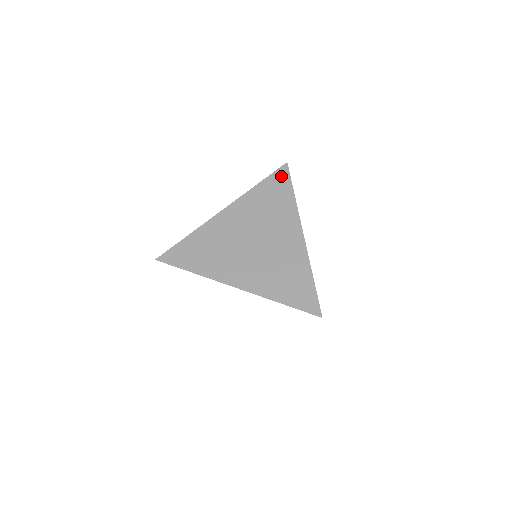
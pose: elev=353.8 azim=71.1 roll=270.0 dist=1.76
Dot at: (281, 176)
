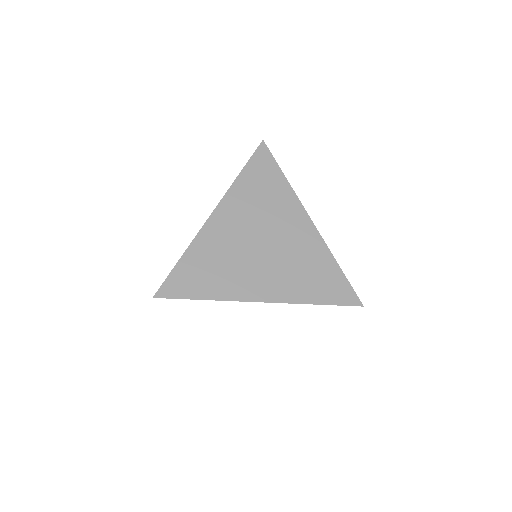
Dot at: (262, 158)
